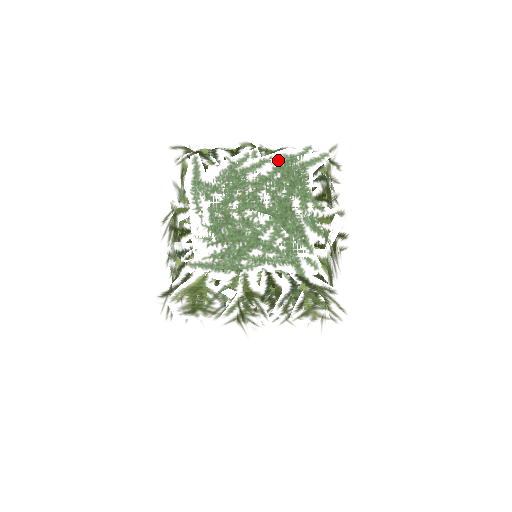
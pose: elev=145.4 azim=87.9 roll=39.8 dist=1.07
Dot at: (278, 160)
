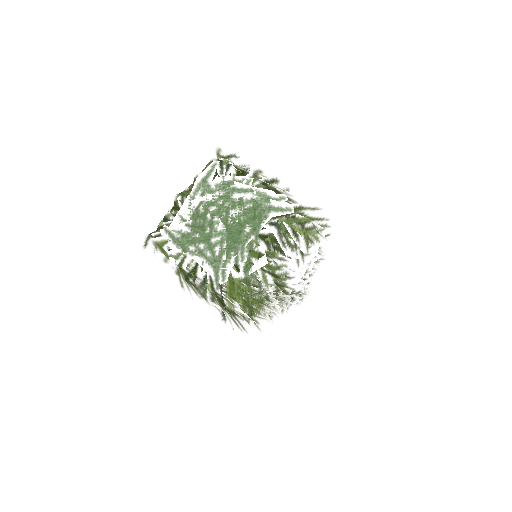
Dot at: (259, 195)
